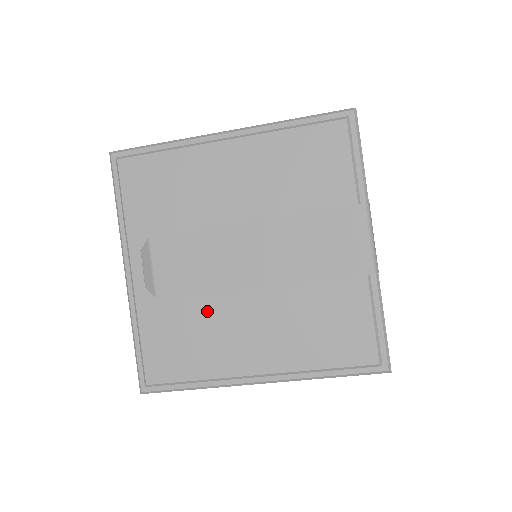
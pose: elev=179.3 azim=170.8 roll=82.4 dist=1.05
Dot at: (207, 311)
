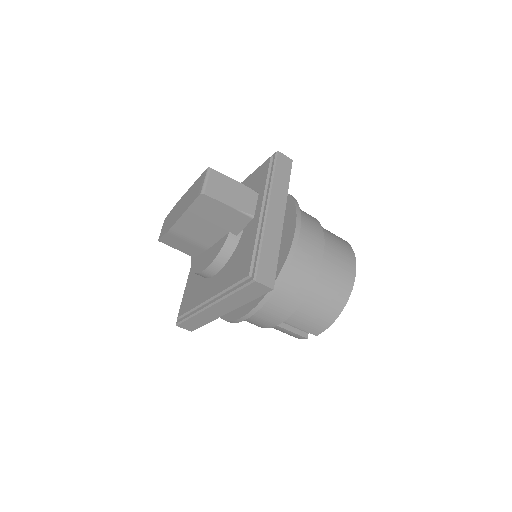
Dot at: (196, 265)
